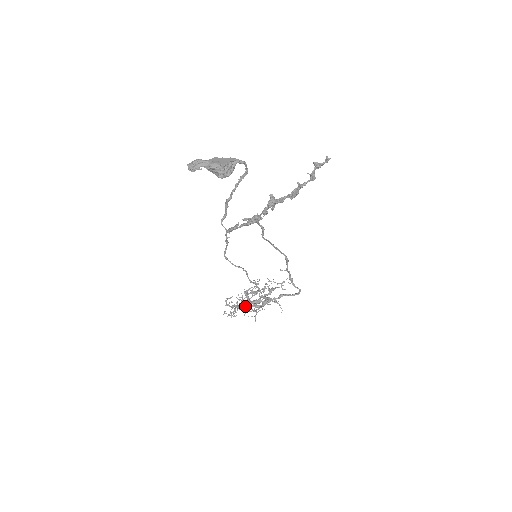
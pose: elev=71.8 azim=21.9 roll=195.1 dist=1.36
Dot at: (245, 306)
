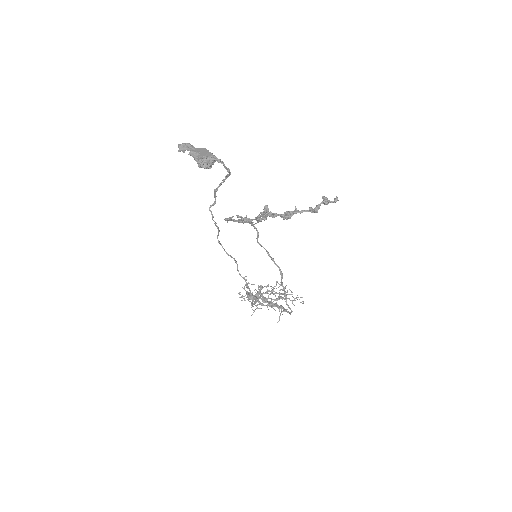
Dot at: (251, 297)
